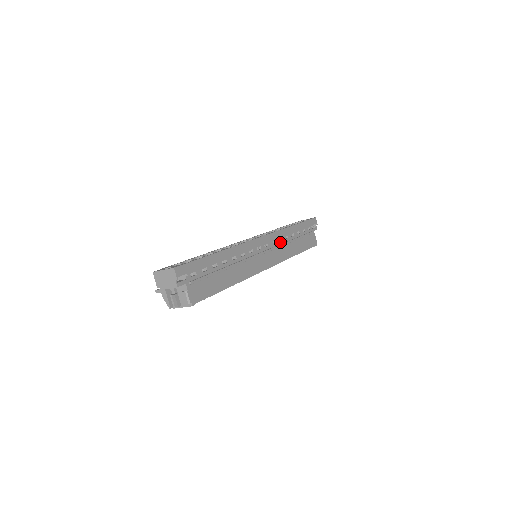
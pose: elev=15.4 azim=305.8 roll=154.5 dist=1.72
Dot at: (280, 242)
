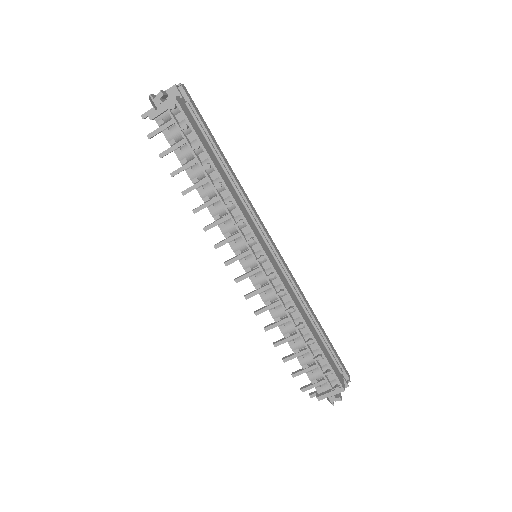
Dot at: (292, 287)
